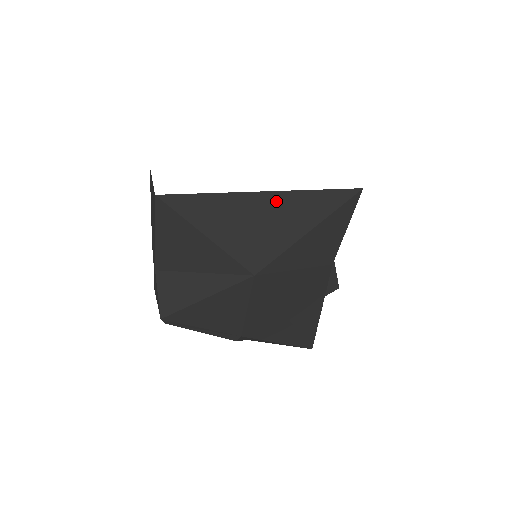
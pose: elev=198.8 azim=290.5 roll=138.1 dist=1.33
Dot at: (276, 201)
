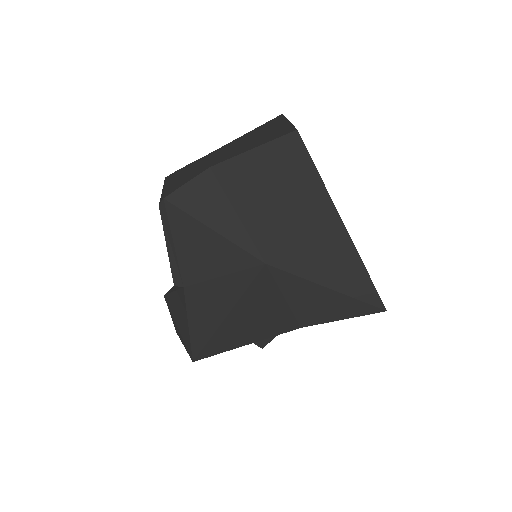
Dot at: (342, 243)
